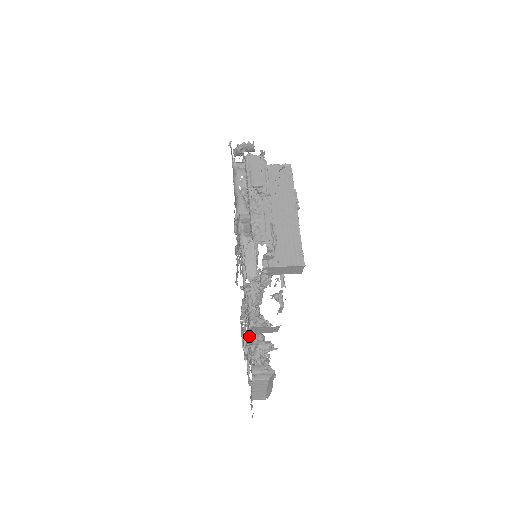
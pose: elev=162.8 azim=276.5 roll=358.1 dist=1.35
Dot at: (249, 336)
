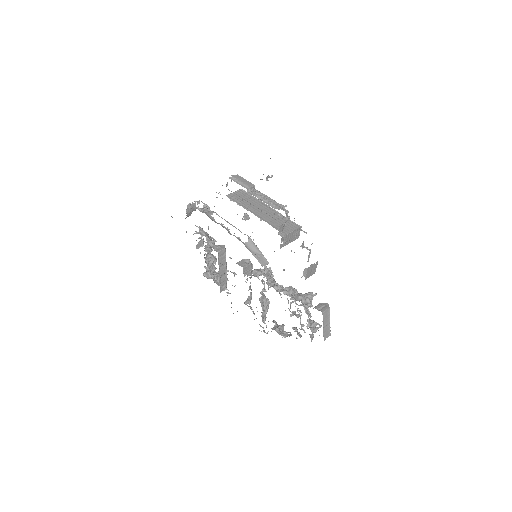
Dot at: (293, 299)
